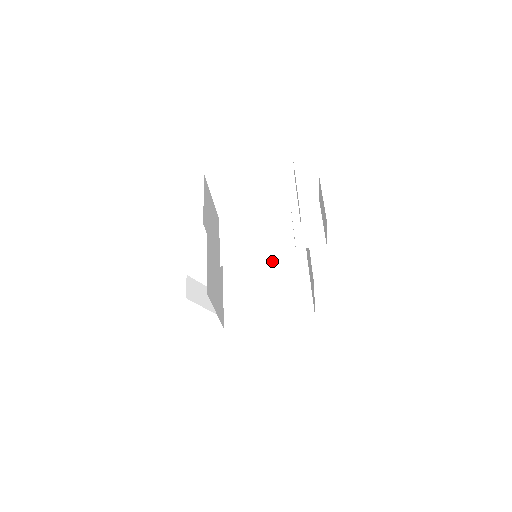
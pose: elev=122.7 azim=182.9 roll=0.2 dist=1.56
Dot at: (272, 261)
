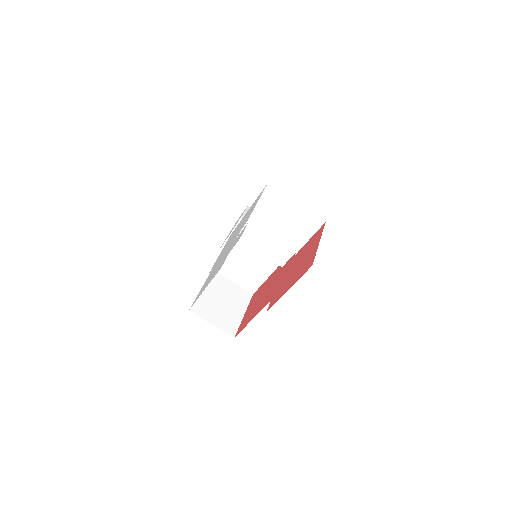
Dot at: (255, 208)
